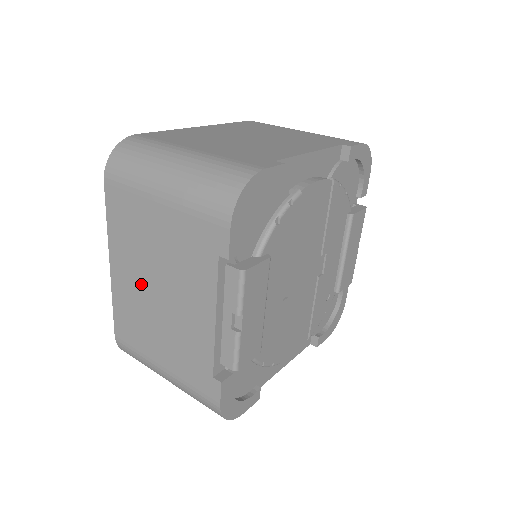
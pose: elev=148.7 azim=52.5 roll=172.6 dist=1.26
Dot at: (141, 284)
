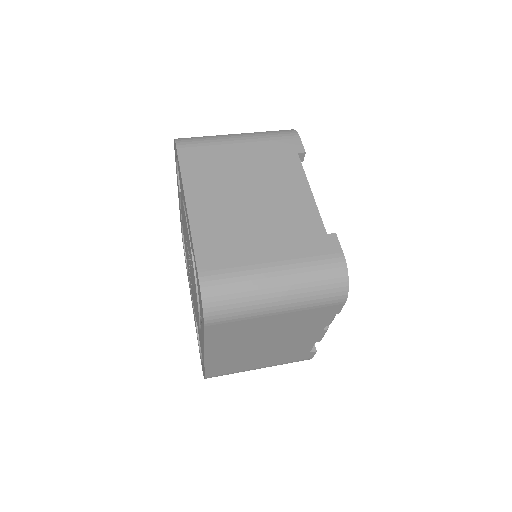
Dot at: (244, 349)
